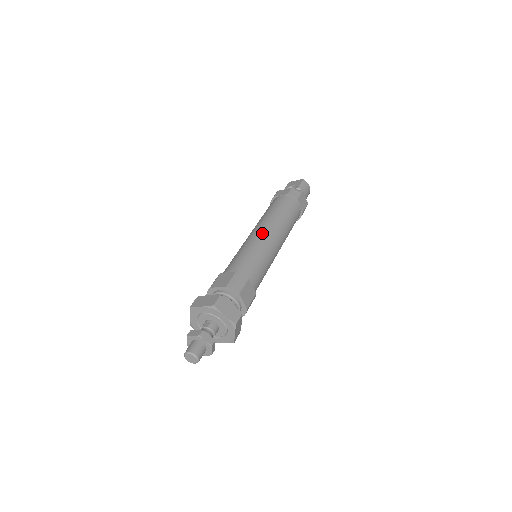
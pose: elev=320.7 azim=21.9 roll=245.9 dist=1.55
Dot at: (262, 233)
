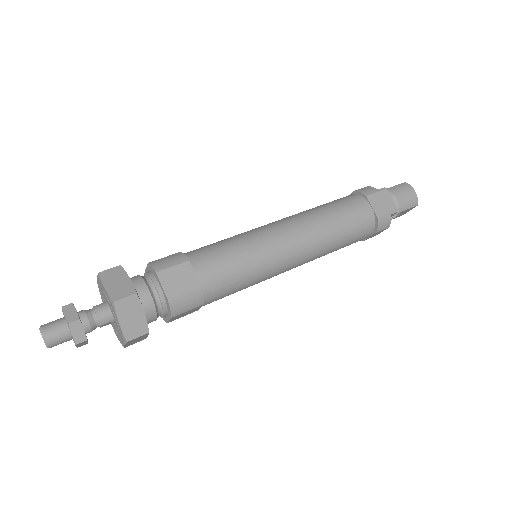
Dot at: (269, 224)
